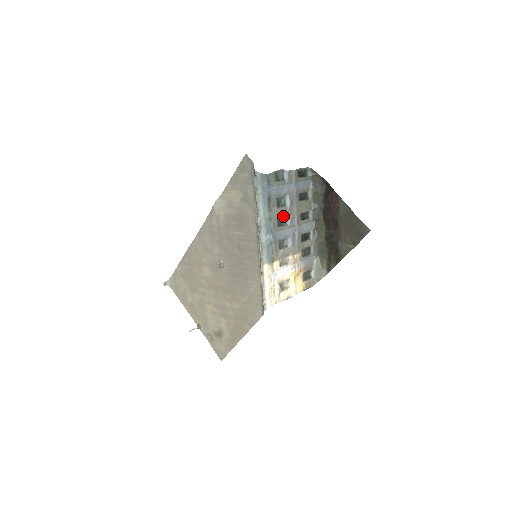
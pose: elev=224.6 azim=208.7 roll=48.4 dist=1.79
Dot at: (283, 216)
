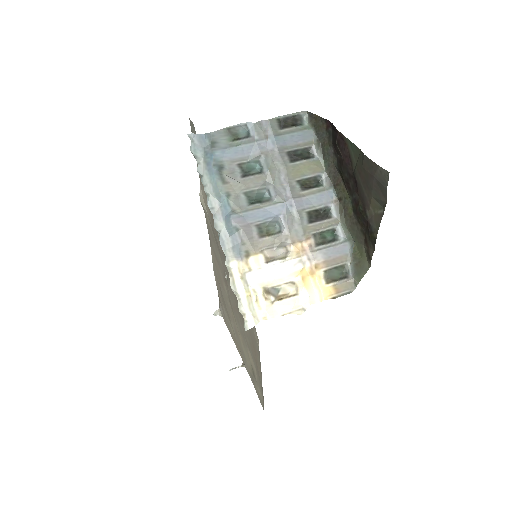
Dot at: (261, 189)
